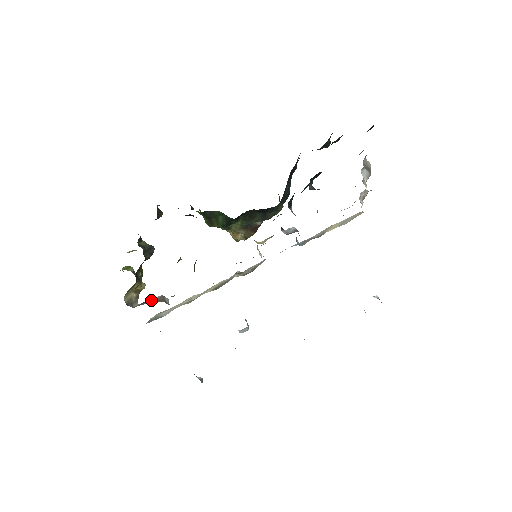
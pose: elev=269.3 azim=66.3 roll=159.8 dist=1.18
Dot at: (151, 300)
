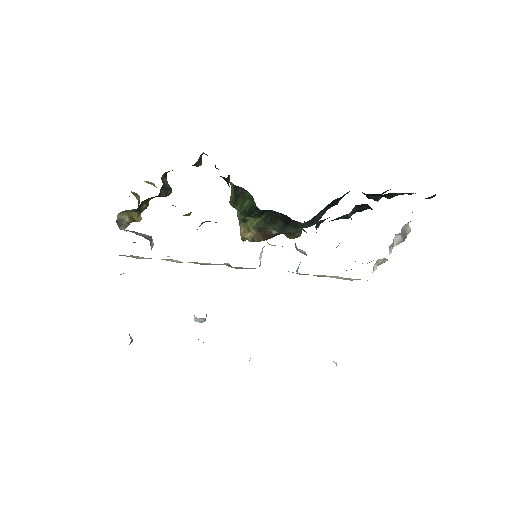
Dot at: (140, 233)
